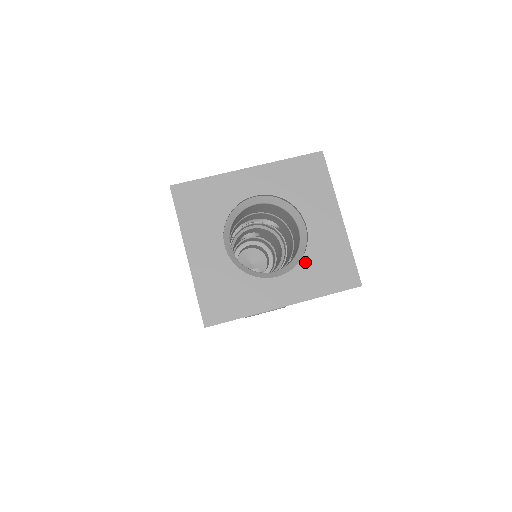
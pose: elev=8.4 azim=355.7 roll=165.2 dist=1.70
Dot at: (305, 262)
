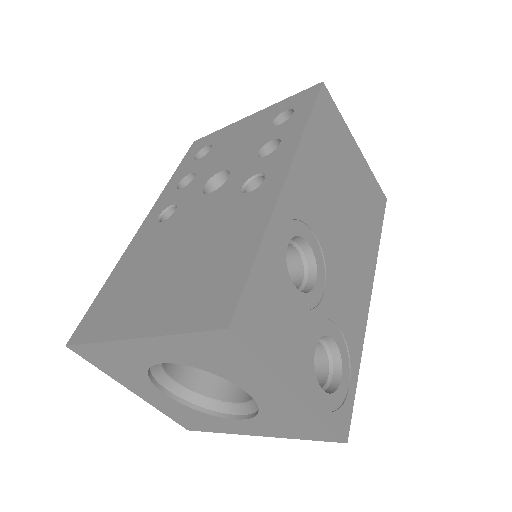
Dot at: (263, 417)
